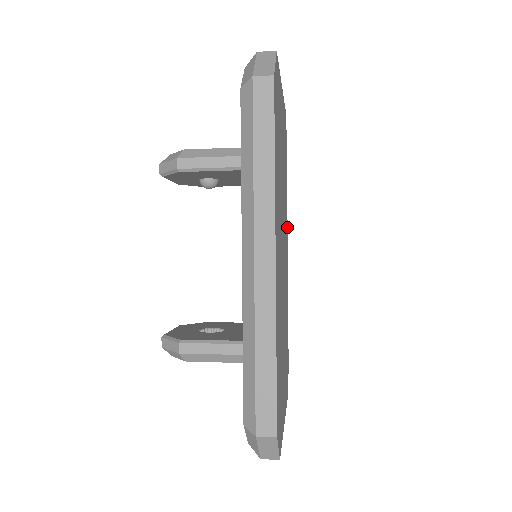
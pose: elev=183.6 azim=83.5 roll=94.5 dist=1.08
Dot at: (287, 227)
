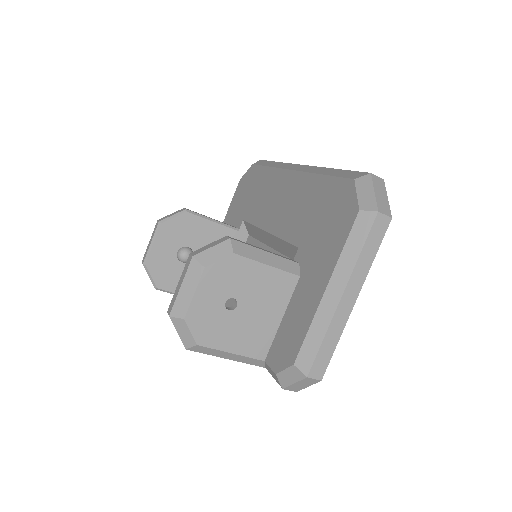
Dot at: occluded
